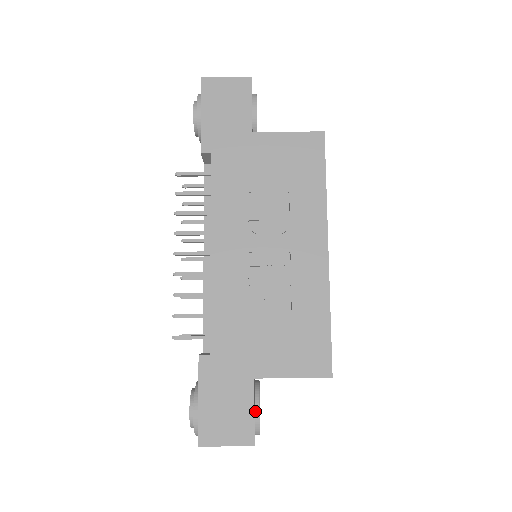
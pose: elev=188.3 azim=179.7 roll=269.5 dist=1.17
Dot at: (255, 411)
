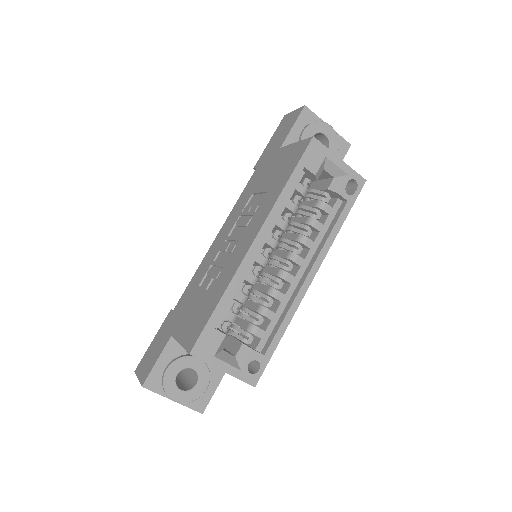
Dot at: (166, 367)
